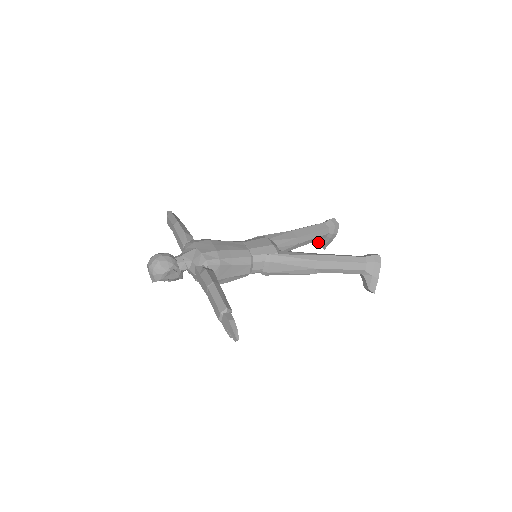
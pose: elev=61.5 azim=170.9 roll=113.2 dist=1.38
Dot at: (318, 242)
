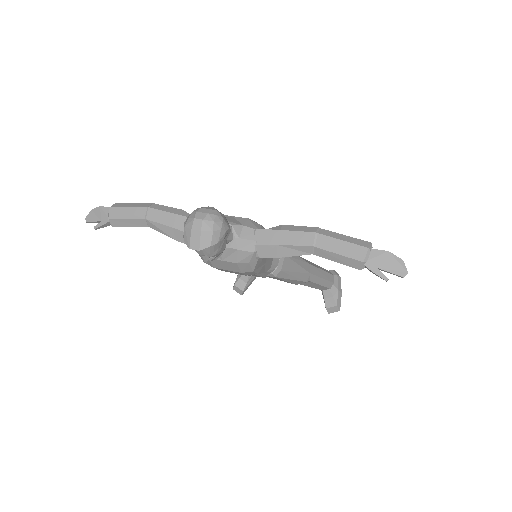
Dot at: (237, 286)
